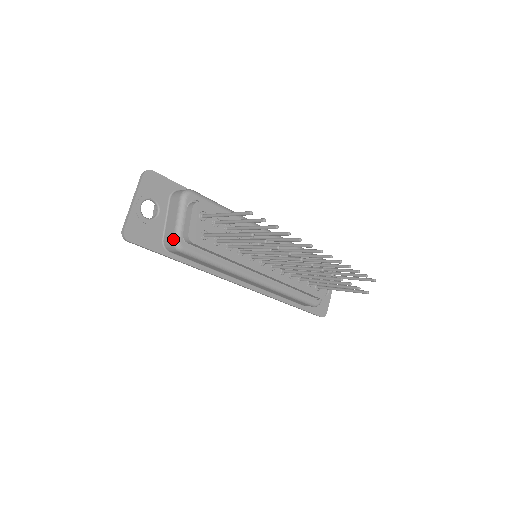
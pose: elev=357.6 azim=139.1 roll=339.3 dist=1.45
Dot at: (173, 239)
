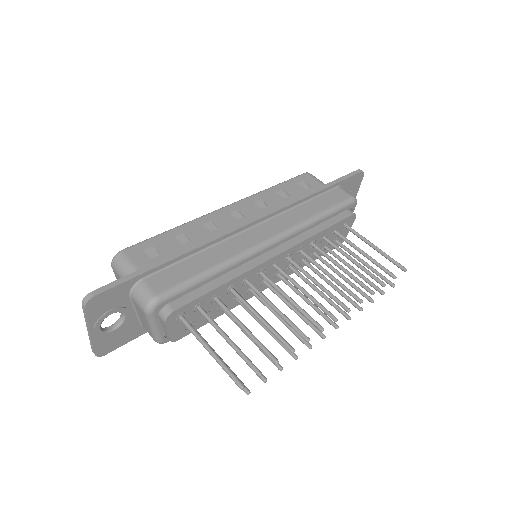
Dot at: (154, 340)
